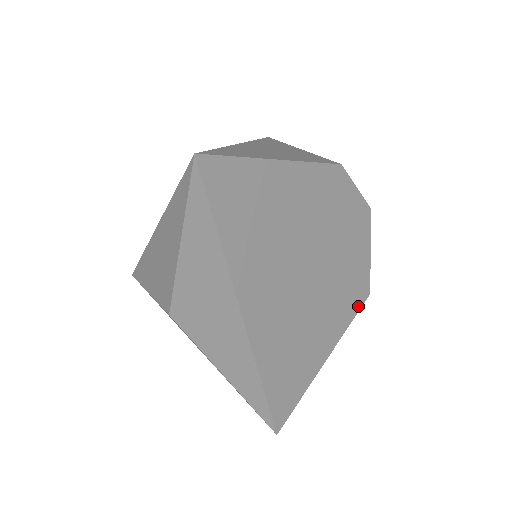
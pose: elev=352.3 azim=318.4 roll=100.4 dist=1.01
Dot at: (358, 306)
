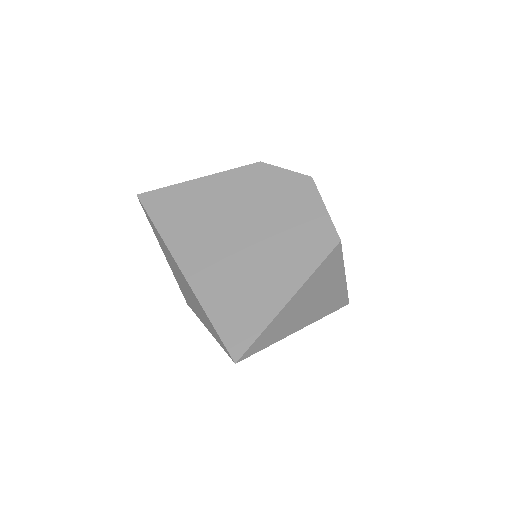
Dot at: (324, 253)
